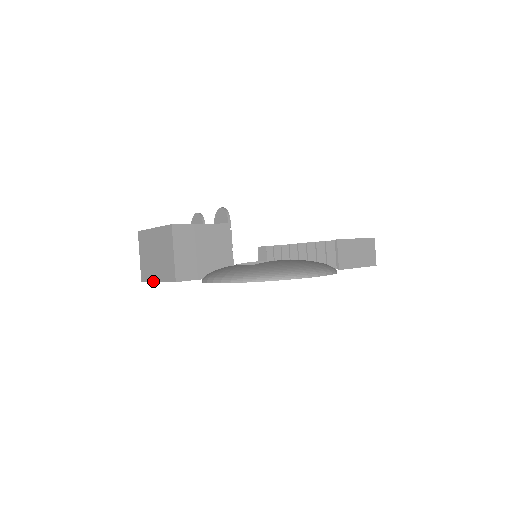
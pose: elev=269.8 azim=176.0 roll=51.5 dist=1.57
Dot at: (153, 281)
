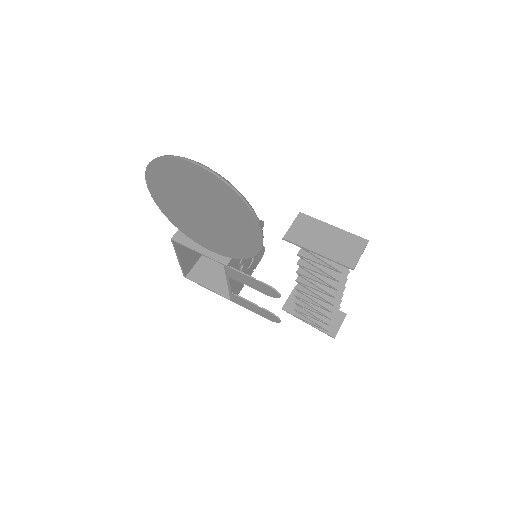
Dot at: (179, 263)
